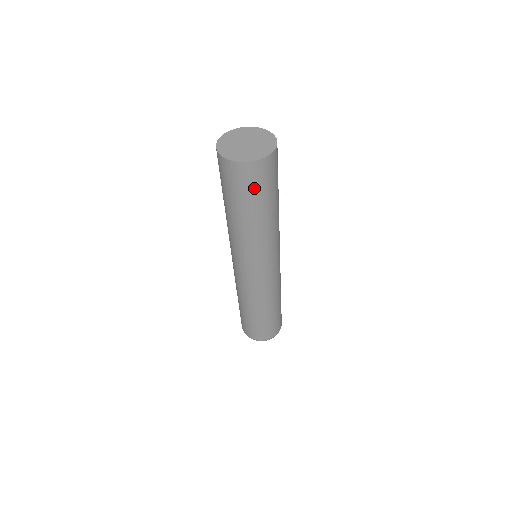
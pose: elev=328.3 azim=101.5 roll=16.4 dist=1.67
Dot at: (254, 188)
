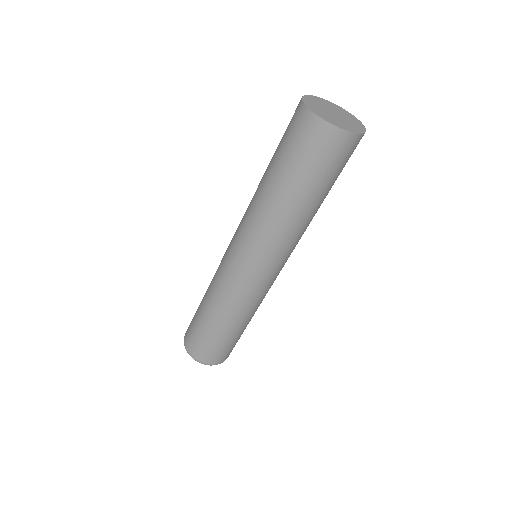
Dot at: (310, 158)
